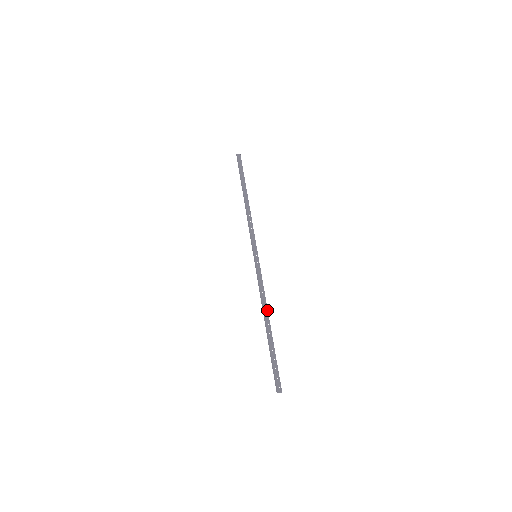
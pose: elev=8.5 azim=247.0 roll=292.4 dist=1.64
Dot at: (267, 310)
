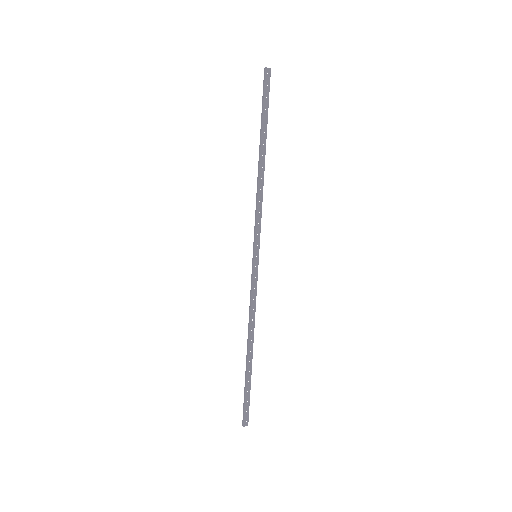
Dot at: (253, 332)
